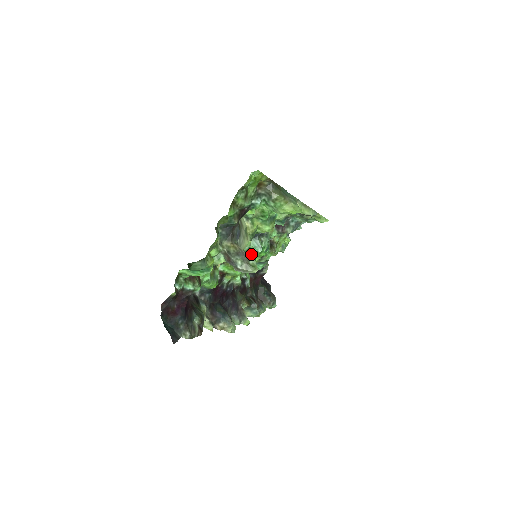
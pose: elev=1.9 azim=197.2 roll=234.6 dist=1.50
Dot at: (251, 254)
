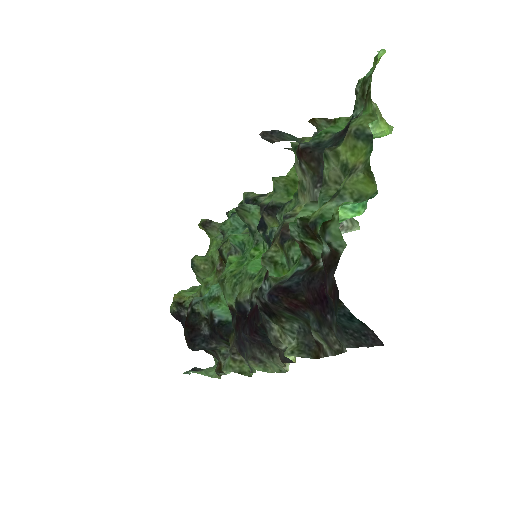
Dot at: occluded
